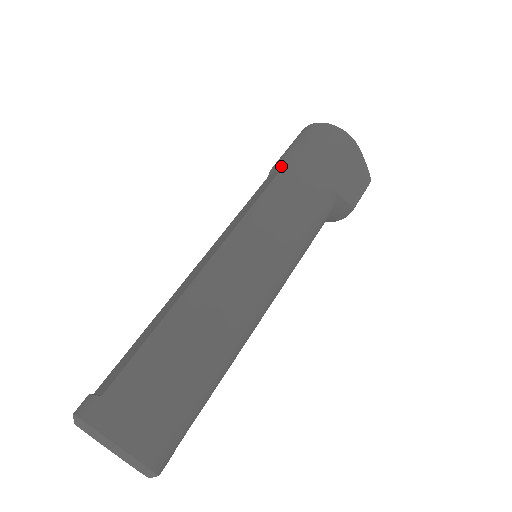
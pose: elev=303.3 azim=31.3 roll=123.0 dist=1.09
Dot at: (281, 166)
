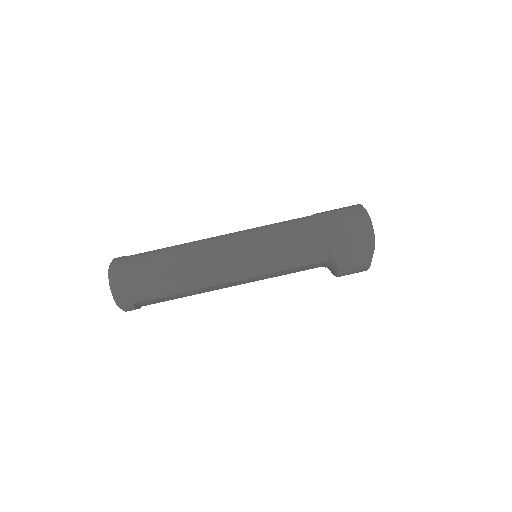
Dot at: occluded
